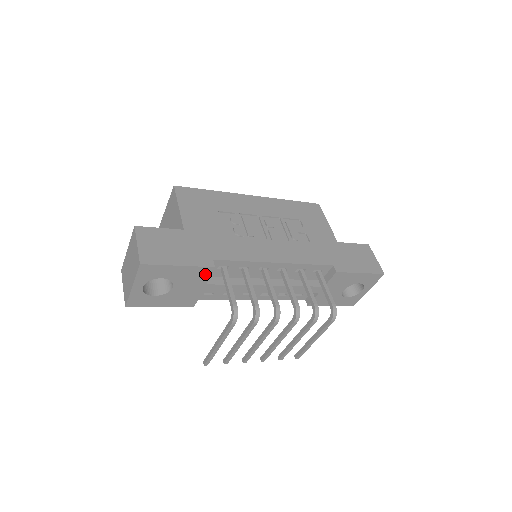
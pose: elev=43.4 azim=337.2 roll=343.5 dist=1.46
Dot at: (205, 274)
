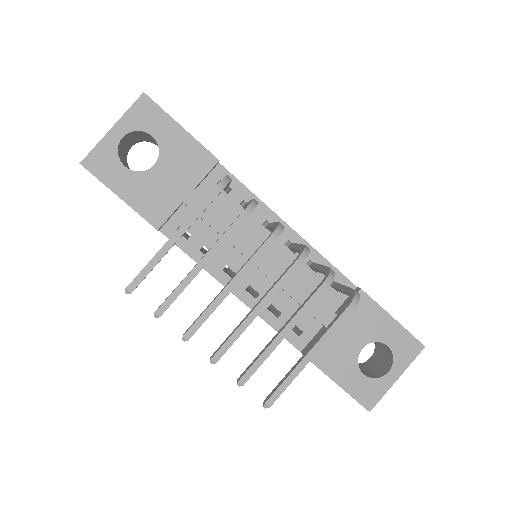
Dot at: (202, 167)
